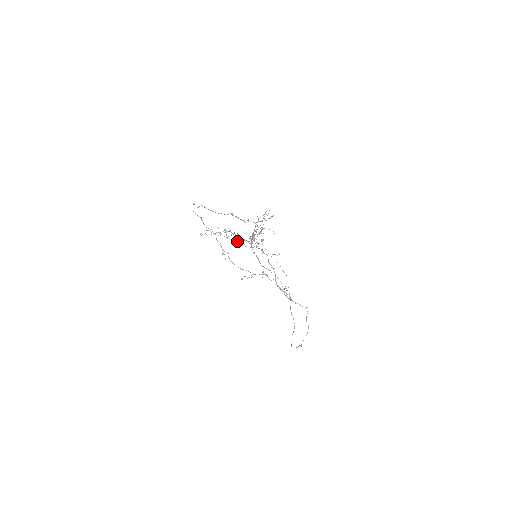
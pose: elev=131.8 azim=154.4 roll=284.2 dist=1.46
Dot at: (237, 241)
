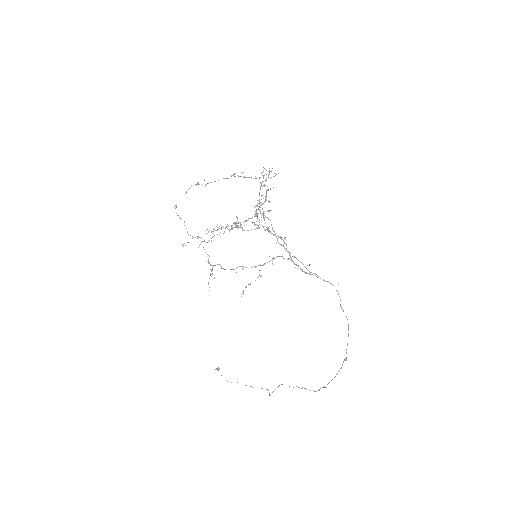
Dot at: (236, 227)
